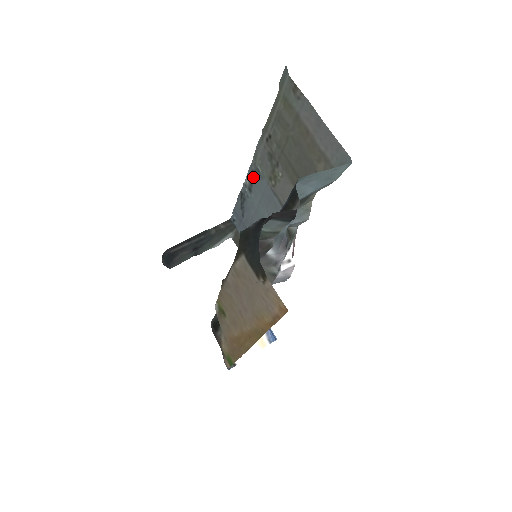
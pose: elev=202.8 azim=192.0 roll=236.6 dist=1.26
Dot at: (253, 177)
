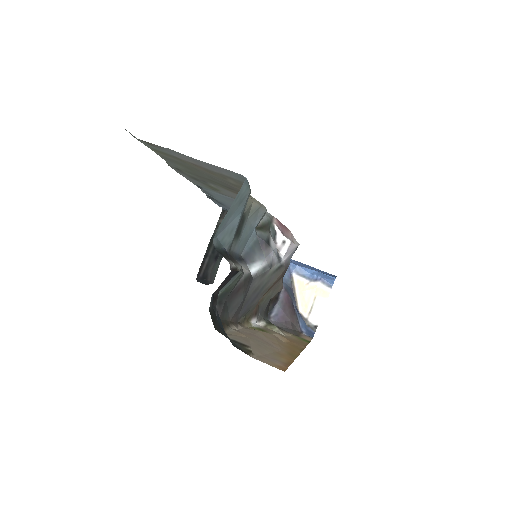
Dot at: occluded
